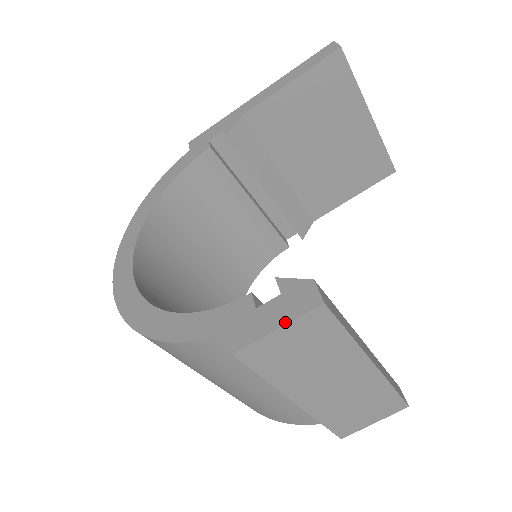
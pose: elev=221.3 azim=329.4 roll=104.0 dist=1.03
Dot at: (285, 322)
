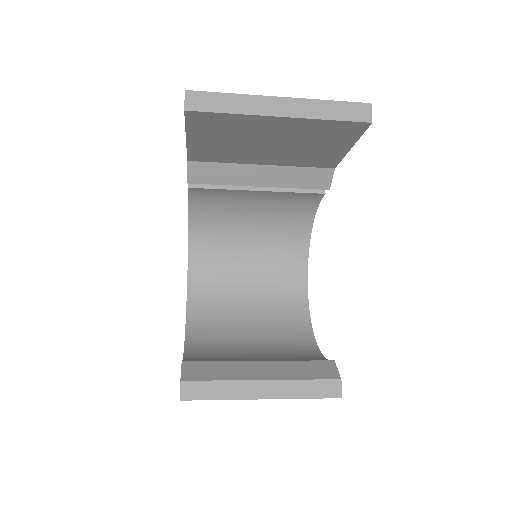
Dot at: occluded
